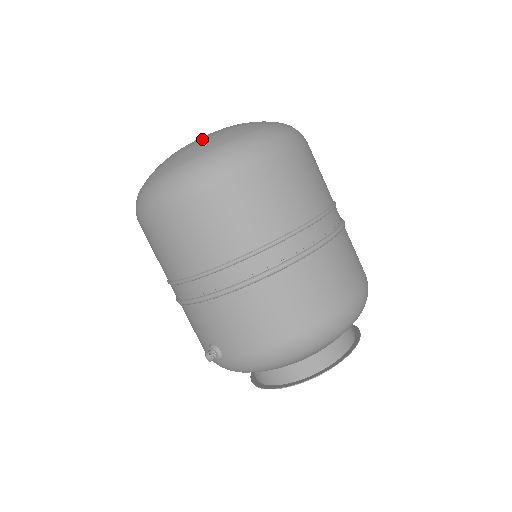
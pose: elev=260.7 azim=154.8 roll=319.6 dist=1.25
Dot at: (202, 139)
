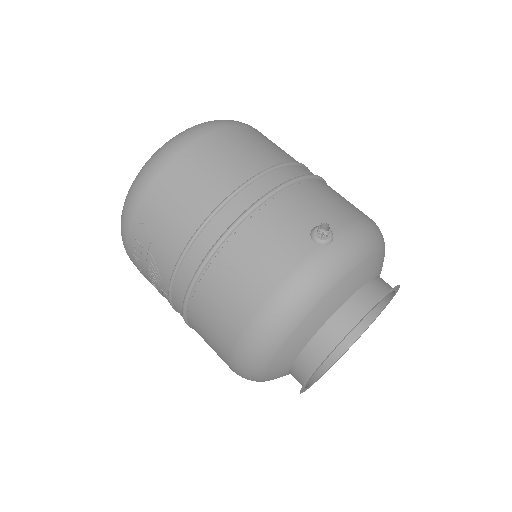
Dot at: occluded
